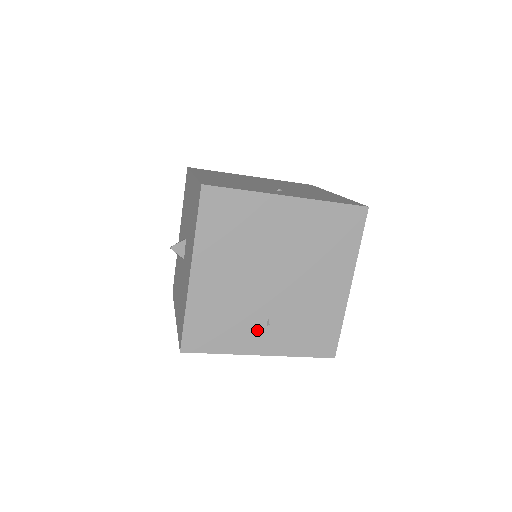
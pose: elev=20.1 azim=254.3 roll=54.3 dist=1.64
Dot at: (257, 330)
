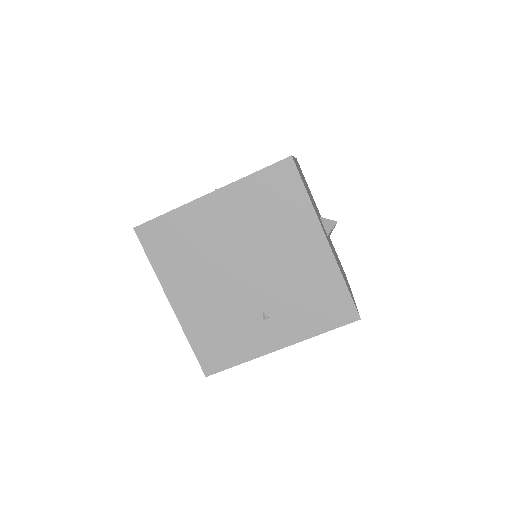
Dot at: (261, 327)
